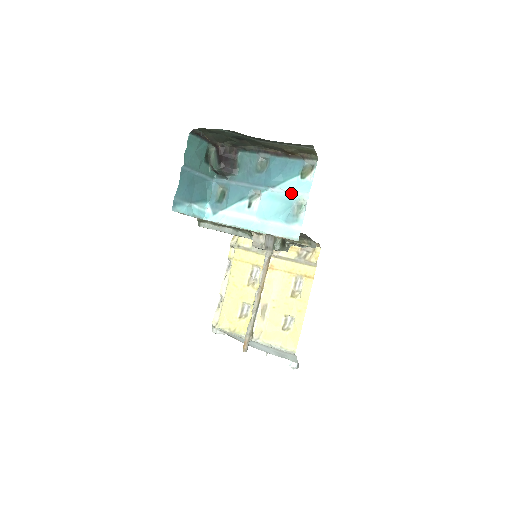
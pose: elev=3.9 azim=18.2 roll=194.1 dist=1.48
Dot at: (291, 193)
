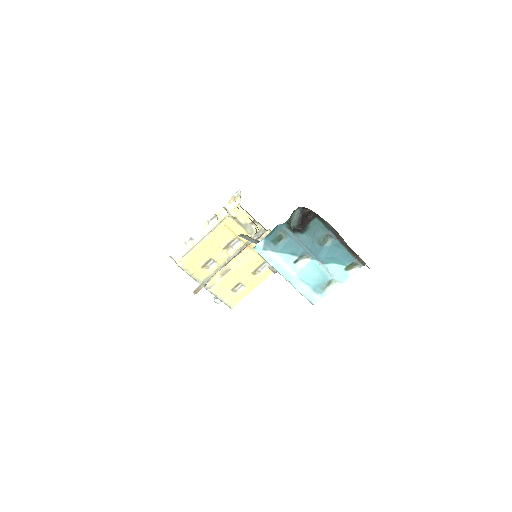
Dot at: (331, 274)
